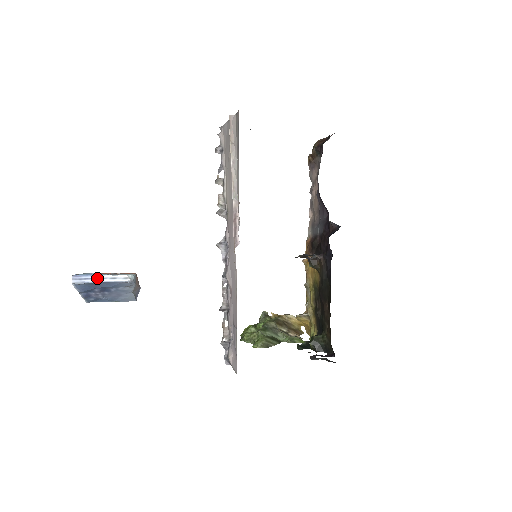
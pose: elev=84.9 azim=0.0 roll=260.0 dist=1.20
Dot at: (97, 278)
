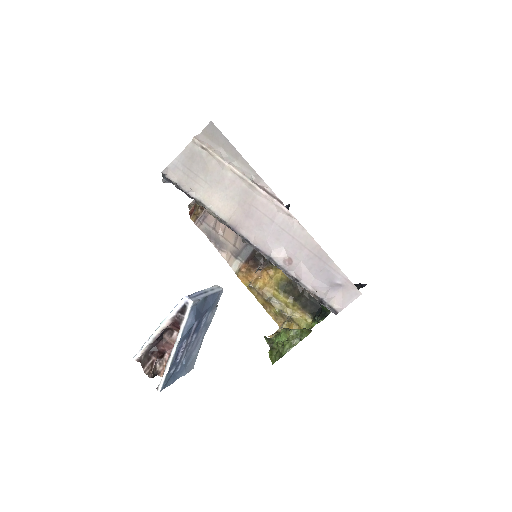
Dot at: (203, 293)
